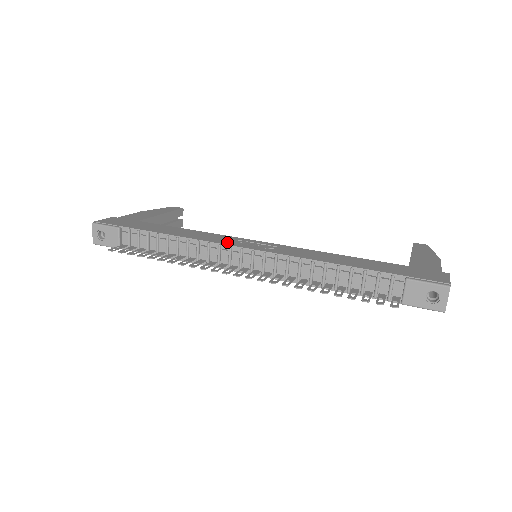
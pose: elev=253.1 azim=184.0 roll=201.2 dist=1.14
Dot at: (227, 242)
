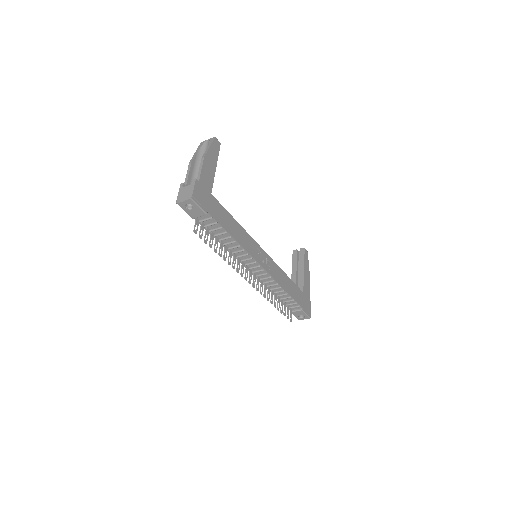
Dot at: (255, 255)
